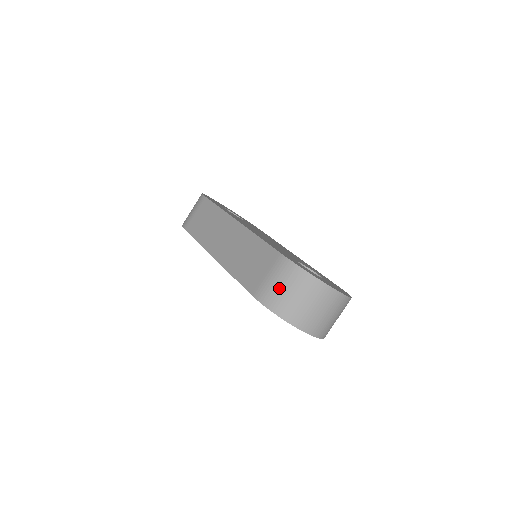
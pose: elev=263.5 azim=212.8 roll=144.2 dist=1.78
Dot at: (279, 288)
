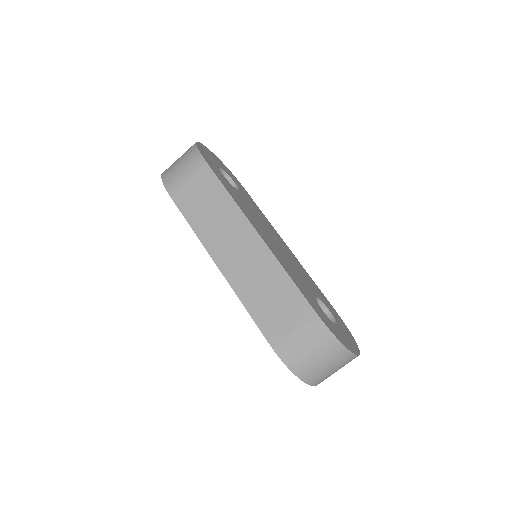
Dot at: (306, 351)
